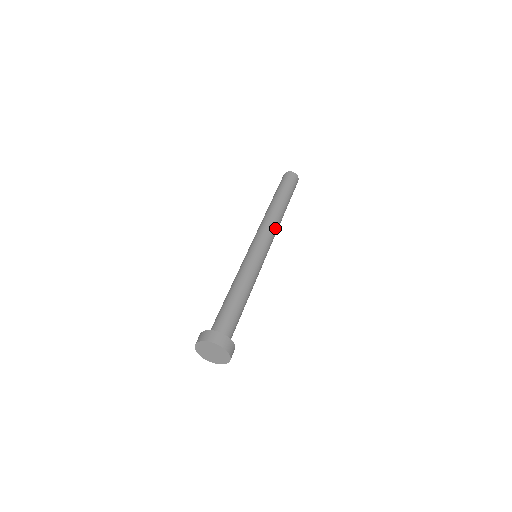
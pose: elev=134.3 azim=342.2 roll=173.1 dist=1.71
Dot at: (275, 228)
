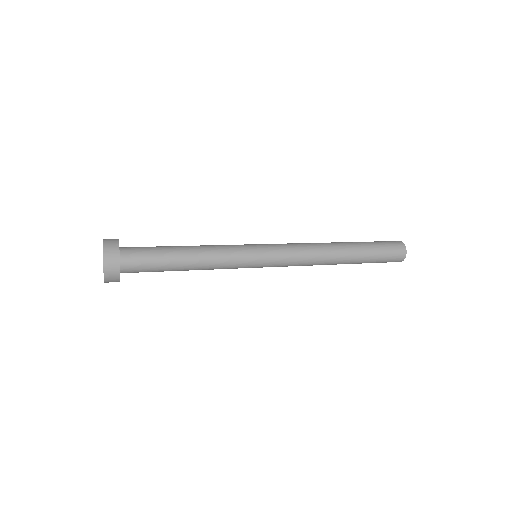
Dot at: (307, 256)
